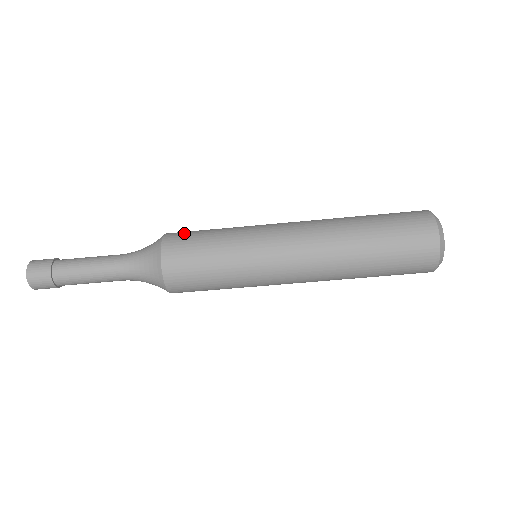
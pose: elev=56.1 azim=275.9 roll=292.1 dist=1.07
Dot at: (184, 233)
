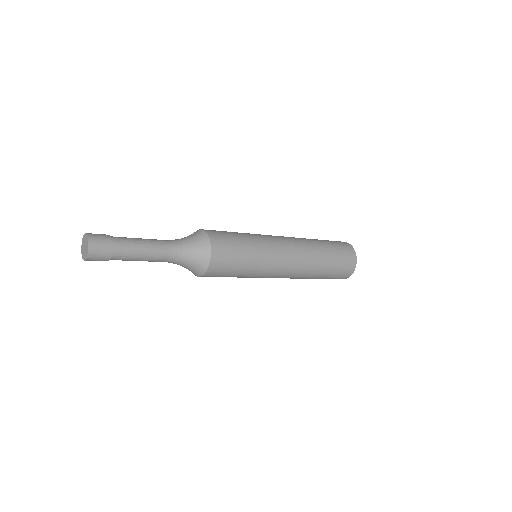
Dot at: (225, 252)
